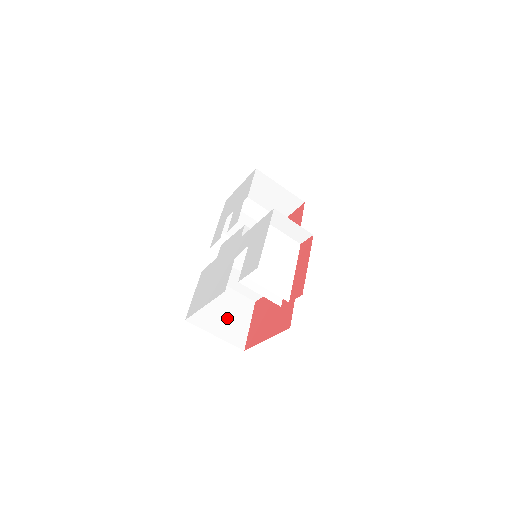
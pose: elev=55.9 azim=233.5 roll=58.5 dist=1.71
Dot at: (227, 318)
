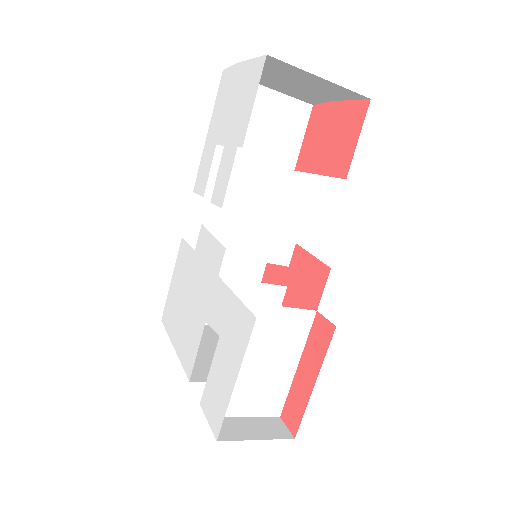
Dot at: occluded
